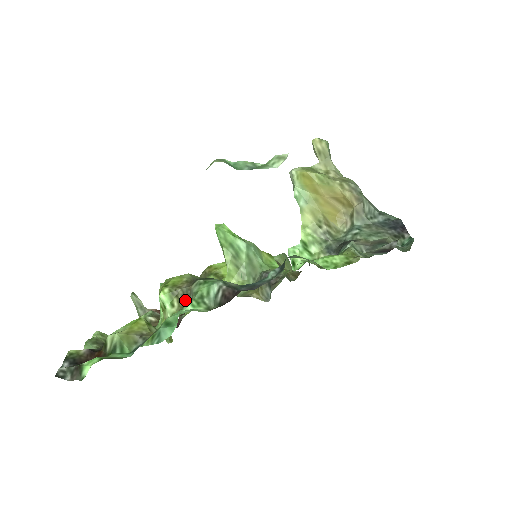
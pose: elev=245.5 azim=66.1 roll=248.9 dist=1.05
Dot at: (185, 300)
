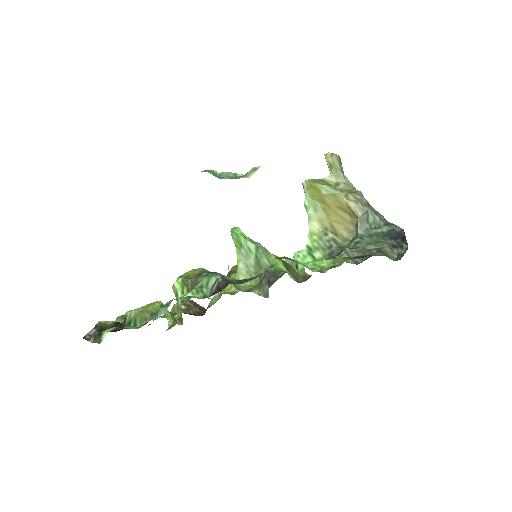
Dot at: (192, 289)
